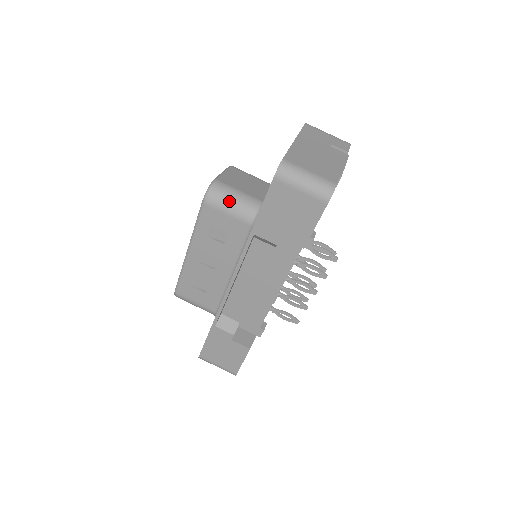
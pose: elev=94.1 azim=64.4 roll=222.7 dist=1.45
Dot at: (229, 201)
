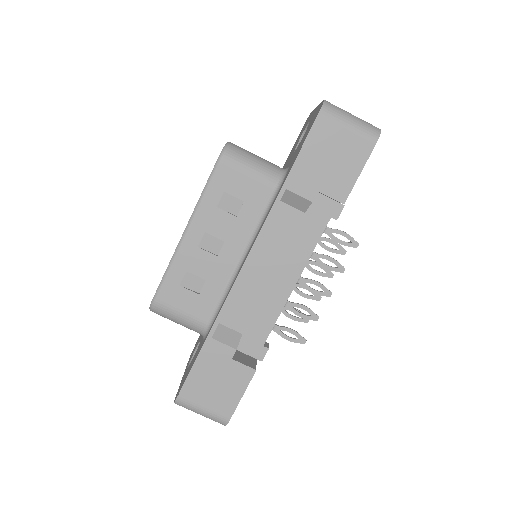
Dot at: (250, 160)
